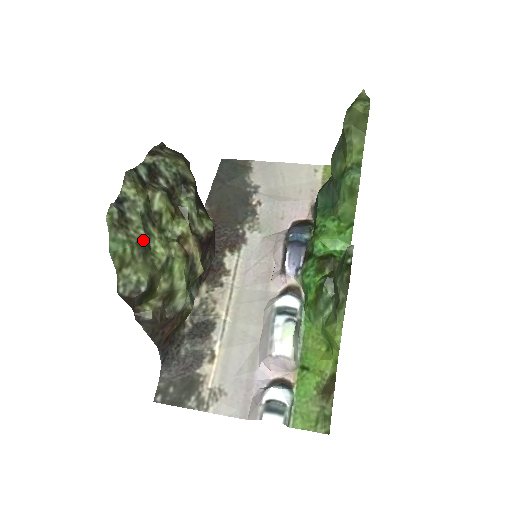
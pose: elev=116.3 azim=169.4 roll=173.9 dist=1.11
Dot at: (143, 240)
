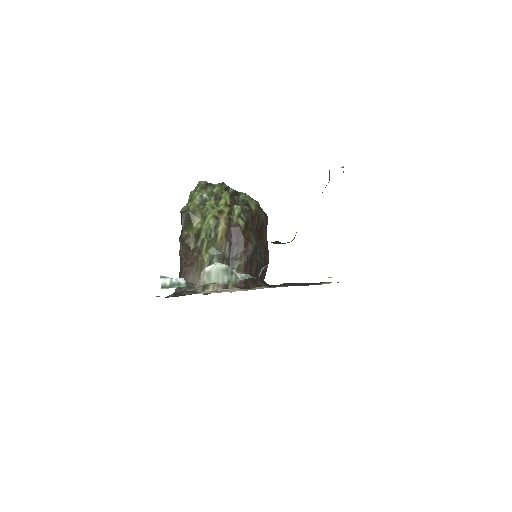
Dot at: (205, 197)
